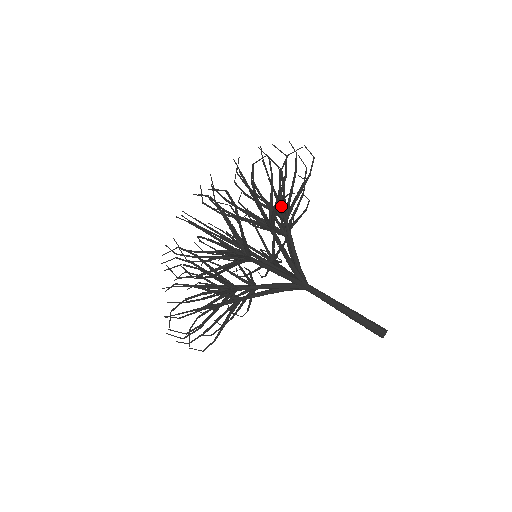
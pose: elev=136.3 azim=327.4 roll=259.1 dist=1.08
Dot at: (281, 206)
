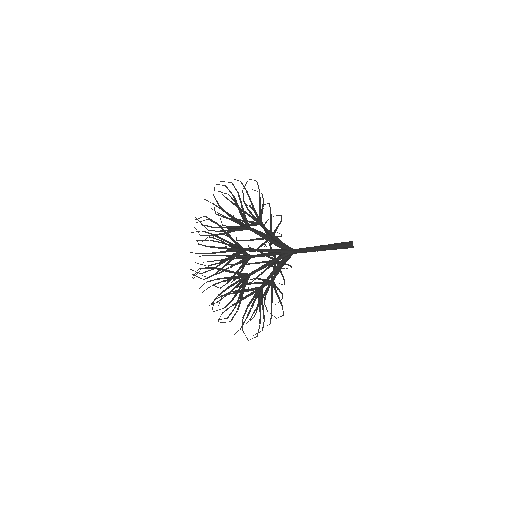
Dot at: (252, 217)
